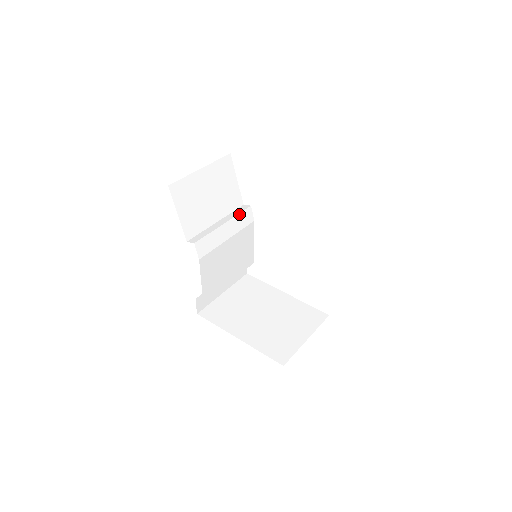
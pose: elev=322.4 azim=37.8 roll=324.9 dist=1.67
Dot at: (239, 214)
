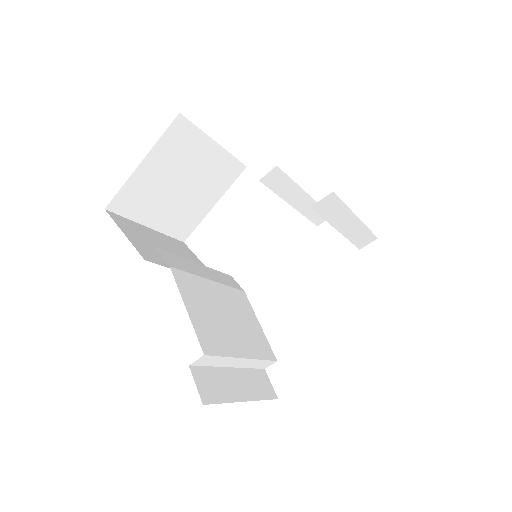
Dot at: (217, 272)
